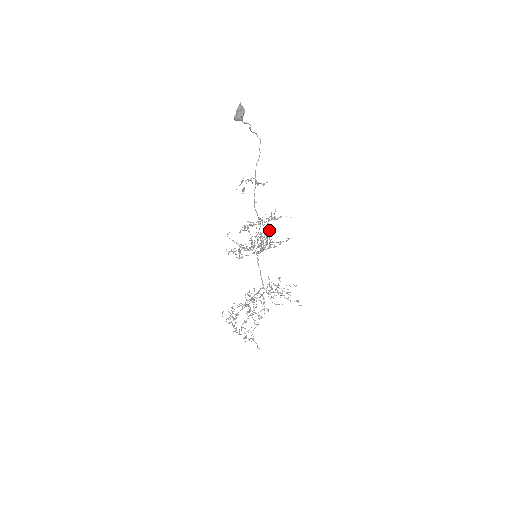
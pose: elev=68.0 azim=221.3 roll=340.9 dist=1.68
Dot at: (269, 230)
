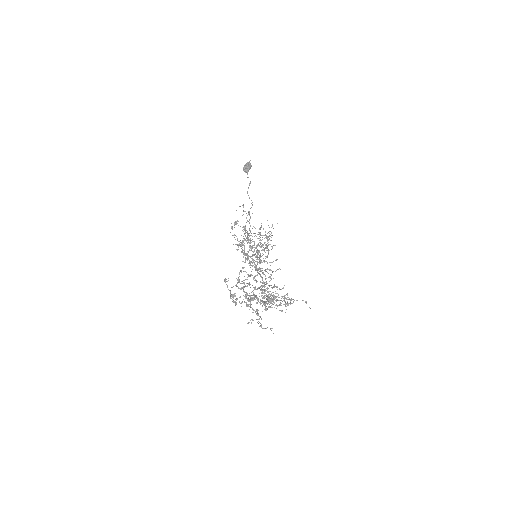
Dot at: (266, 244)
